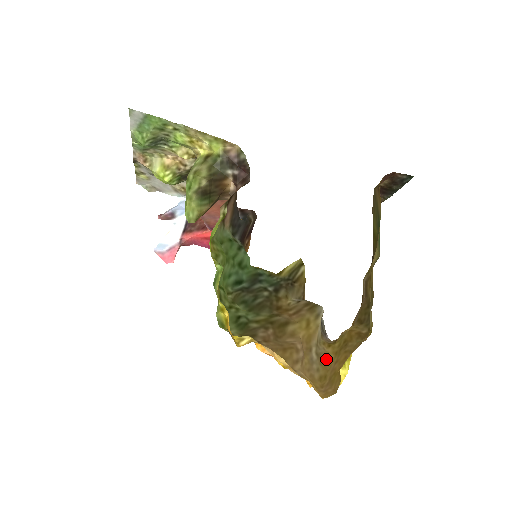
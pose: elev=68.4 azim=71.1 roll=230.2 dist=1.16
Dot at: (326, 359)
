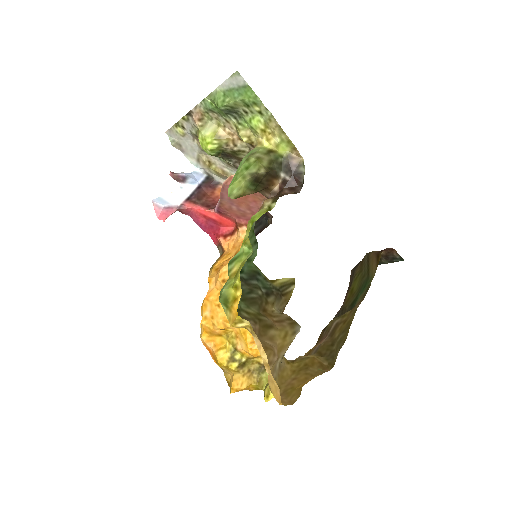
Dot at: (284, 373)
